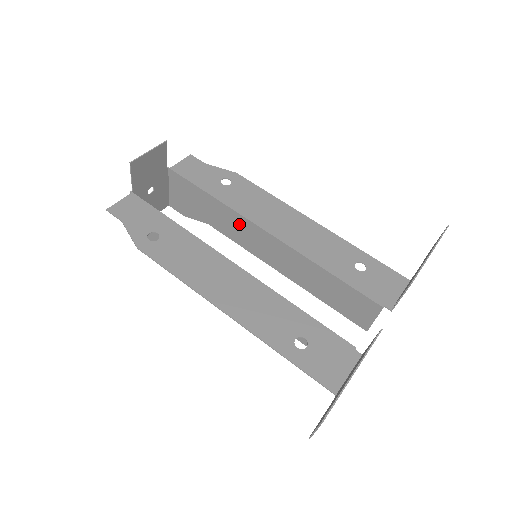
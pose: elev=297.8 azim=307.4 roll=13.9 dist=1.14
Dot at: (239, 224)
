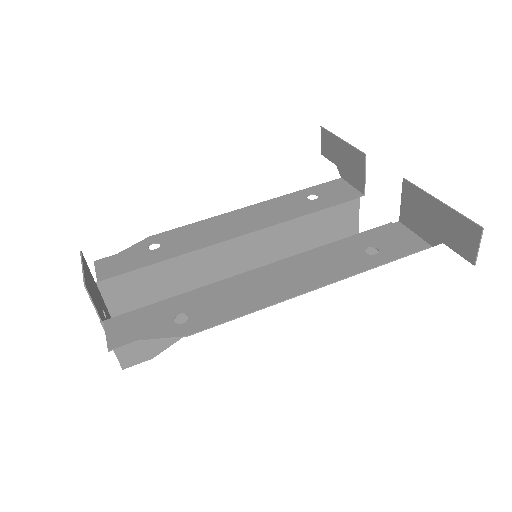
Dot at: (207, 260)
